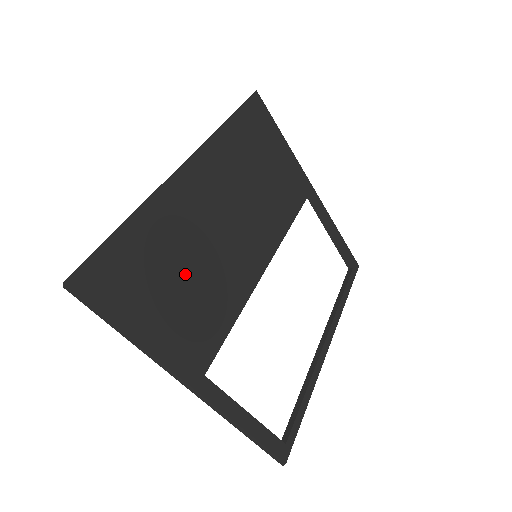
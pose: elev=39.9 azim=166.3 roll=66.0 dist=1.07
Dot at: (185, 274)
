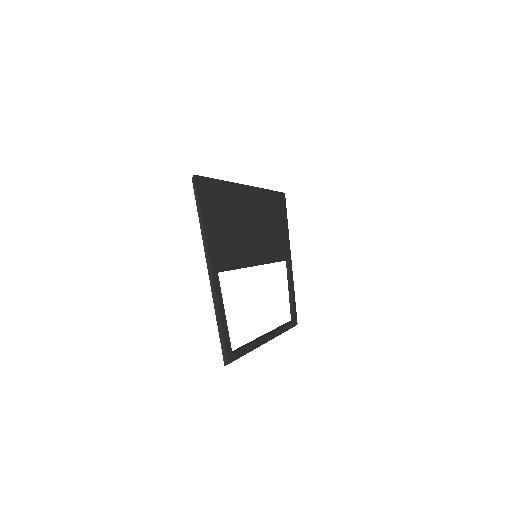
Dot at: (230, 225)
